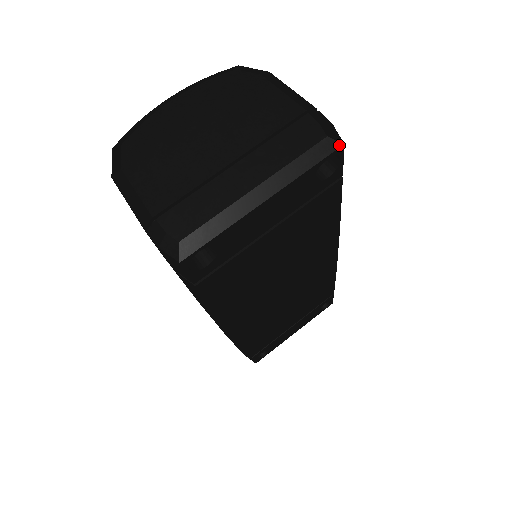
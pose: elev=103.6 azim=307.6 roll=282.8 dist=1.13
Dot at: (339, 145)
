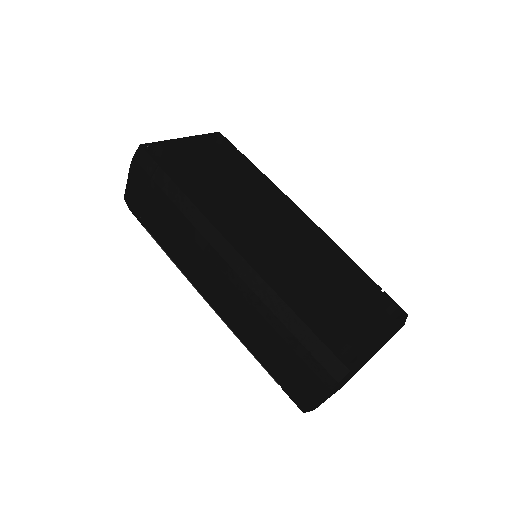
Dot at: (217, 132)
